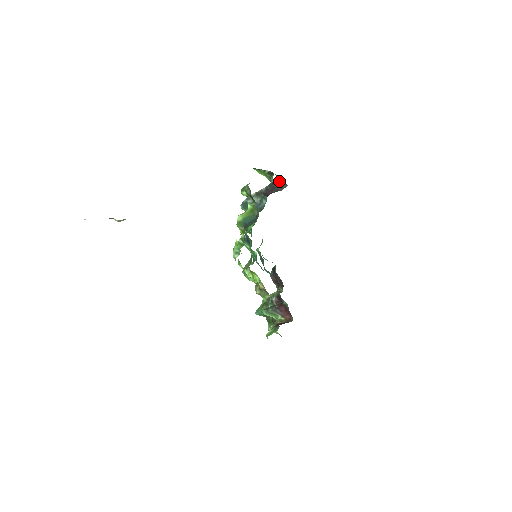
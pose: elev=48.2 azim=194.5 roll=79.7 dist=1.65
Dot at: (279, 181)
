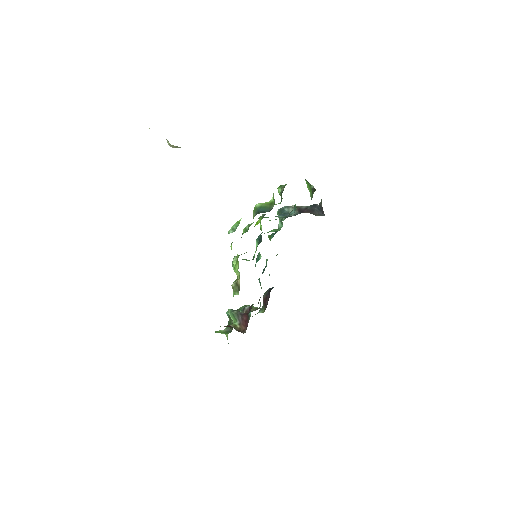
Dot at: (321, 207)
